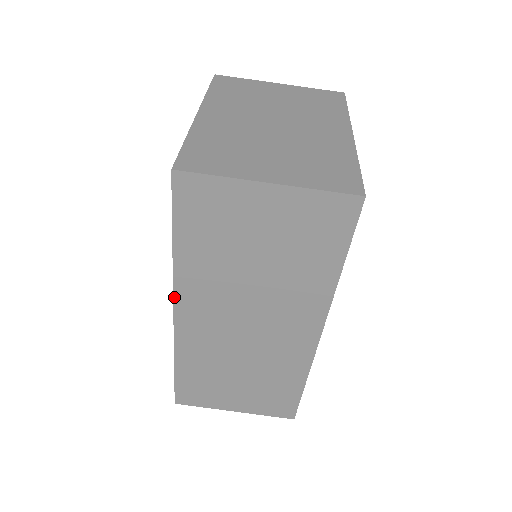
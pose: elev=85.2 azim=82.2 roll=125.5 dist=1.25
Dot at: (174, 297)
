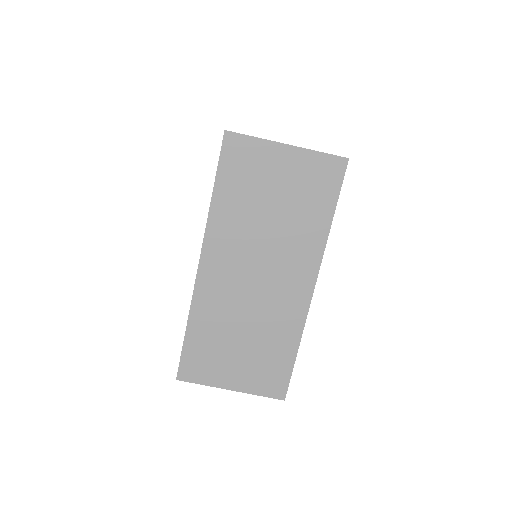
Dot at: (203, 245)
